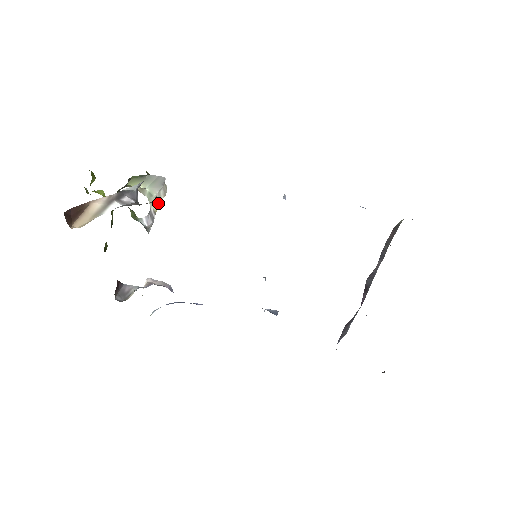
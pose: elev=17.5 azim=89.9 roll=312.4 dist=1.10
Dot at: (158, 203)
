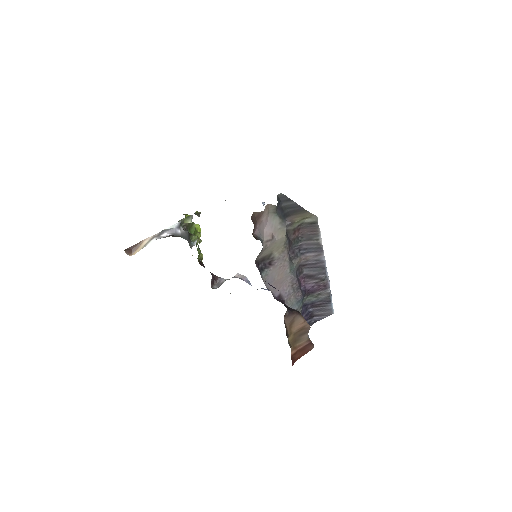
Dot at: occluded
